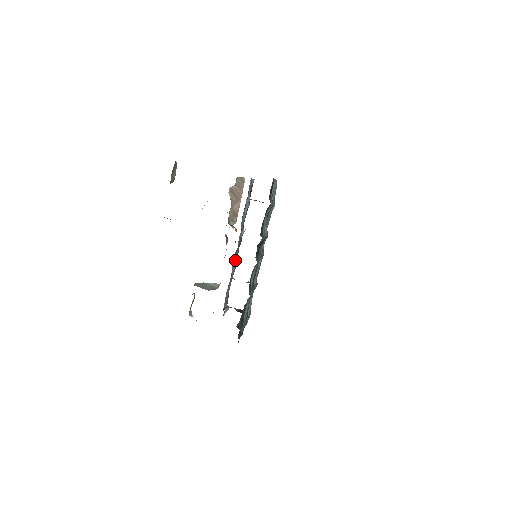
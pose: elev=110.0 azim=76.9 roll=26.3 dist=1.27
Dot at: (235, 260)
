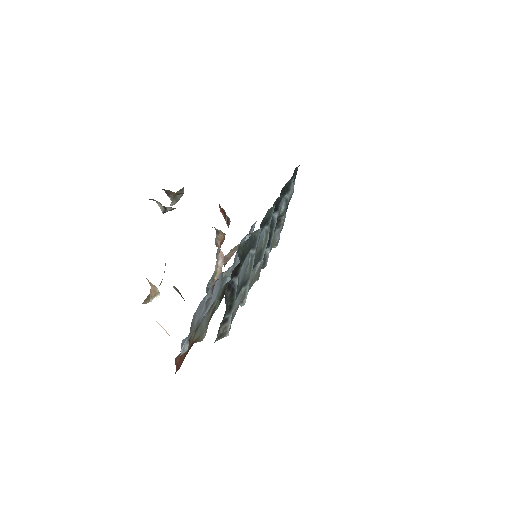
Dot at: (215, 295)
